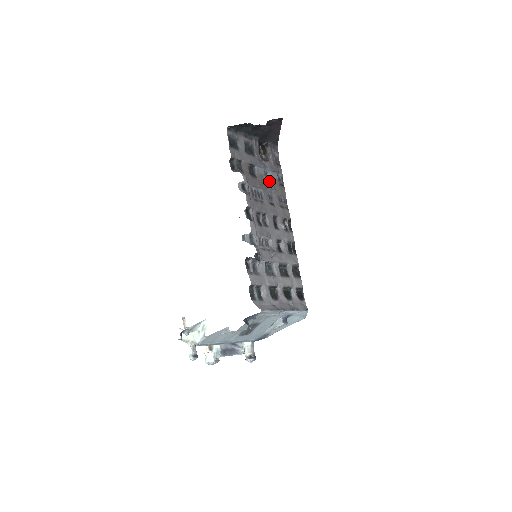
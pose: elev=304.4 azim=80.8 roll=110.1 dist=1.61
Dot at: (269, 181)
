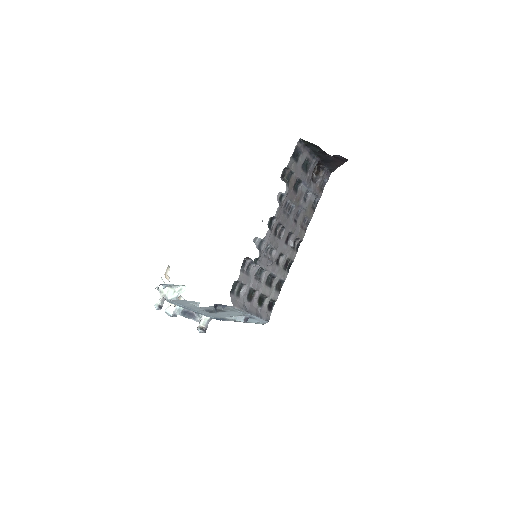
Dot at: (305, 200)
